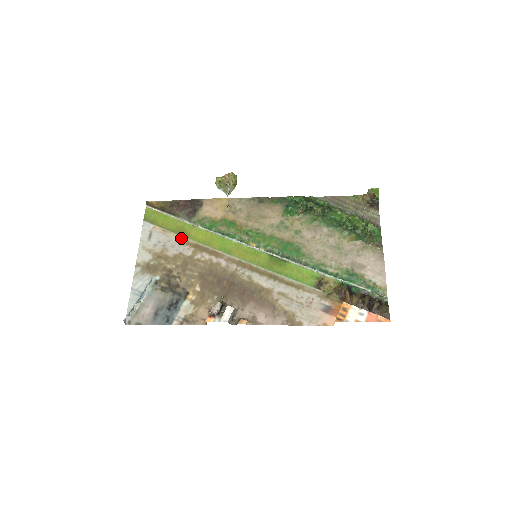
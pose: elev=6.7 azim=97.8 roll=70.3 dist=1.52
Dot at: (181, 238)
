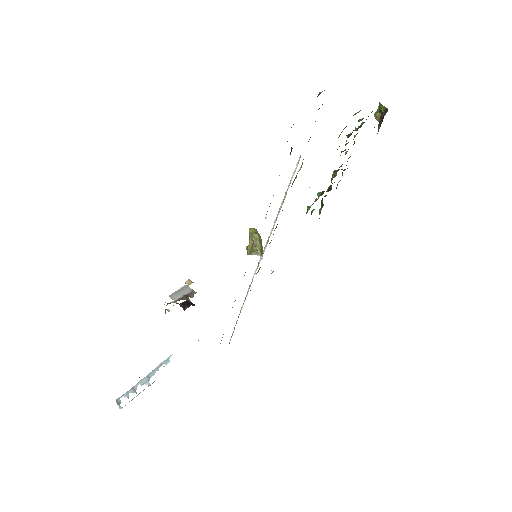
Dot at: occluded
